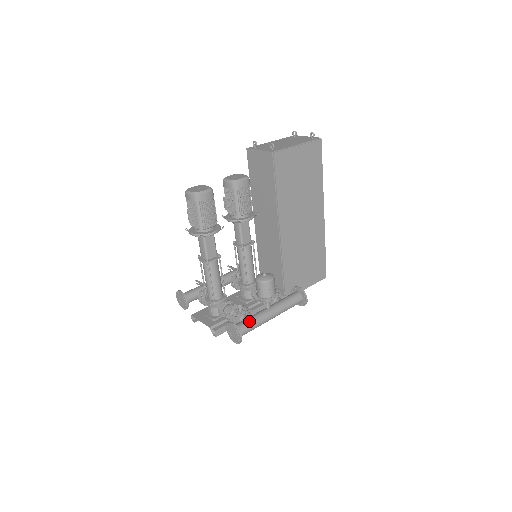
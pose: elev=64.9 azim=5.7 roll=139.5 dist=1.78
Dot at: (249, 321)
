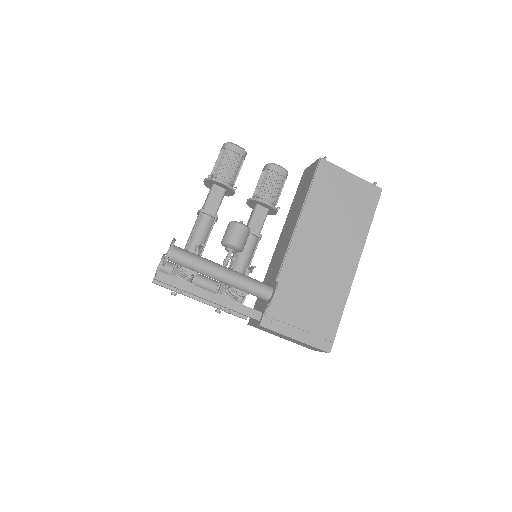
Dot at: (193, 253)
